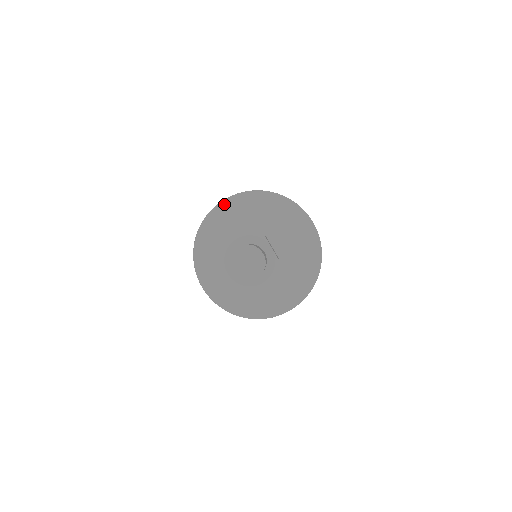
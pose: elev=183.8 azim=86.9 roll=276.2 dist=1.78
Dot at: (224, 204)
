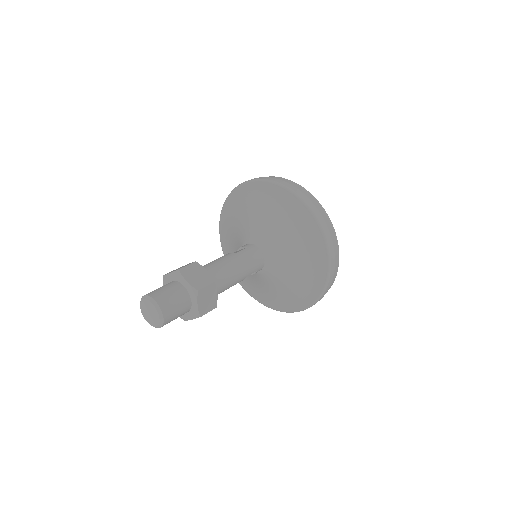
Dot at: (224, 209)
